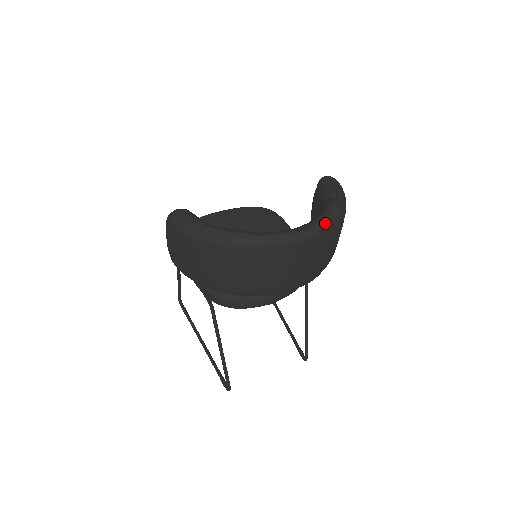
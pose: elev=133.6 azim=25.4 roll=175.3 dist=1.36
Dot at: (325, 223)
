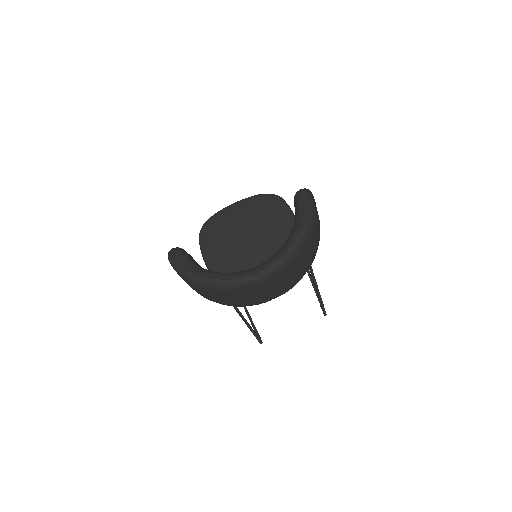
Dot at: (282, 260)
